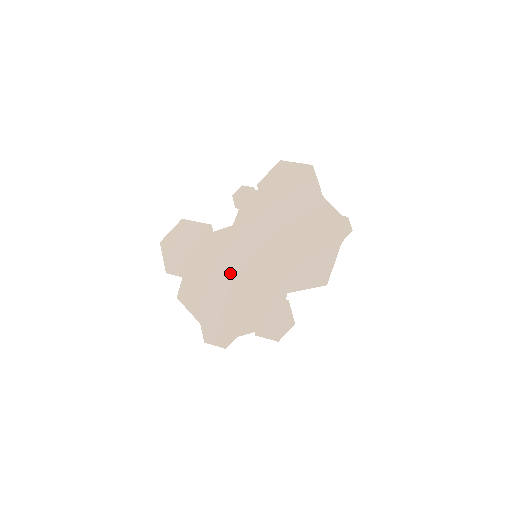
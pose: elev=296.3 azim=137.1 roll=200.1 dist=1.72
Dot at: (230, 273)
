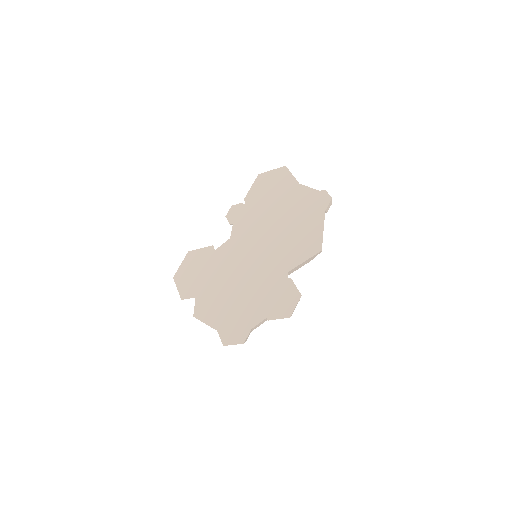
Dot at: (235, 277)
